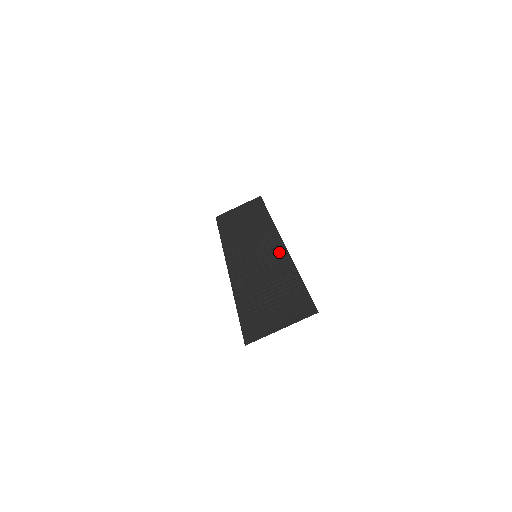
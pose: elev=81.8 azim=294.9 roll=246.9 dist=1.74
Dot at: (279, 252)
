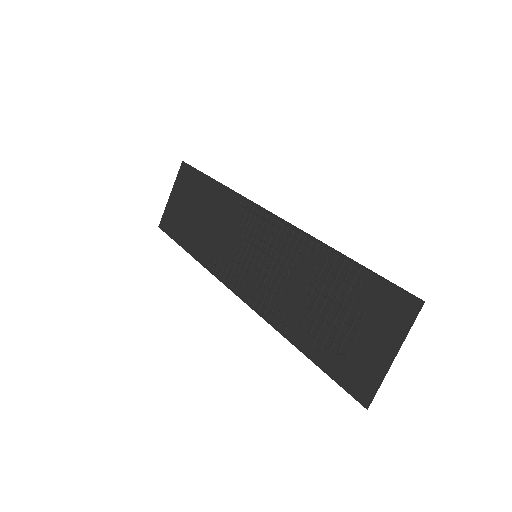
Dot at: (280, 233)
